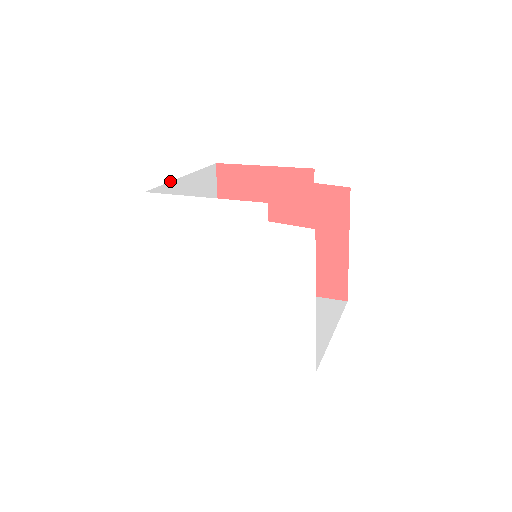
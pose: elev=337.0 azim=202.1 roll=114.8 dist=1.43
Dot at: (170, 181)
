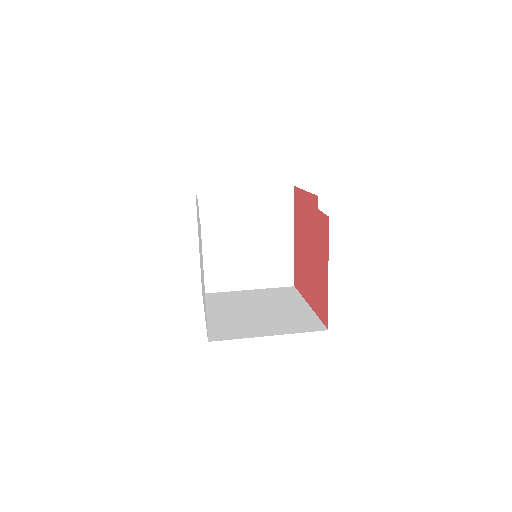
Dot at: (226, 189)
